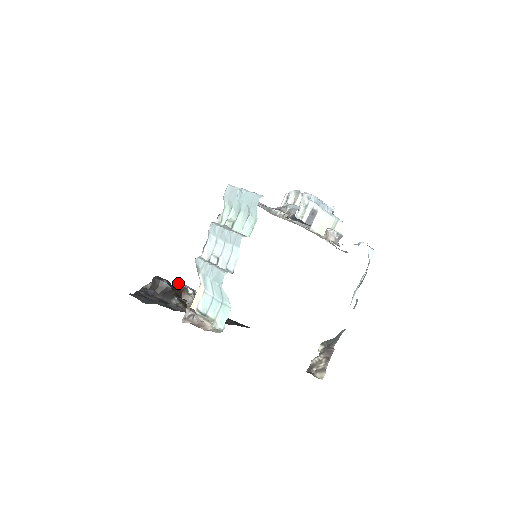
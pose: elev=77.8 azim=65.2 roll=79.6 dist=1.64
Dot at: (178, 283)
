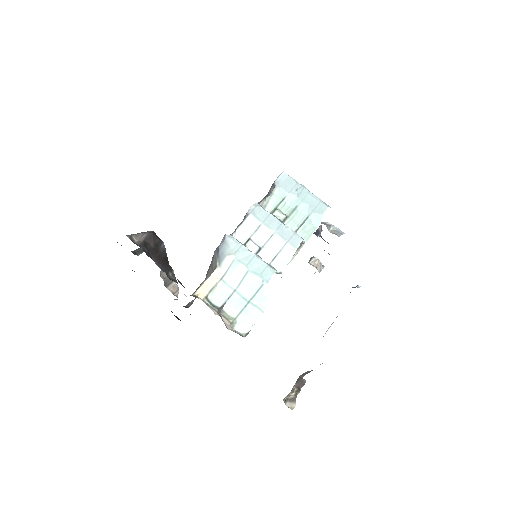
Dot at: occluded
